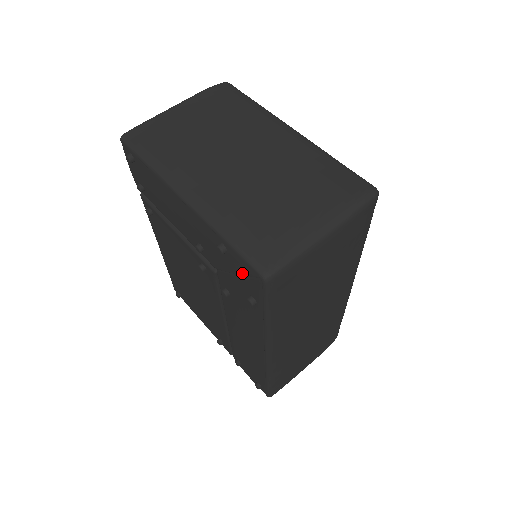
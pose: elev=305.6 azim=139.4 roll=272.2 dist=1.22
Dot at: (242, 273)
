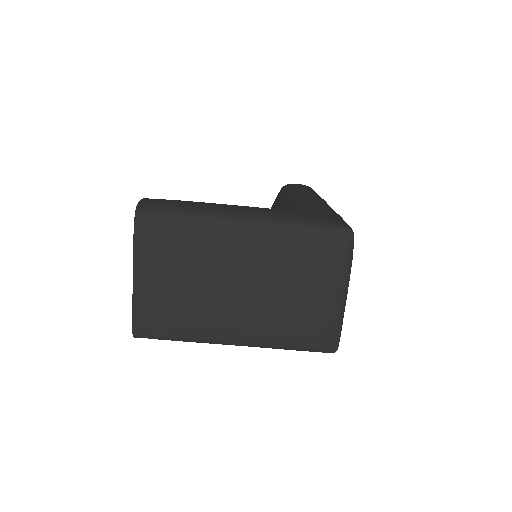
Dot at: occluded
